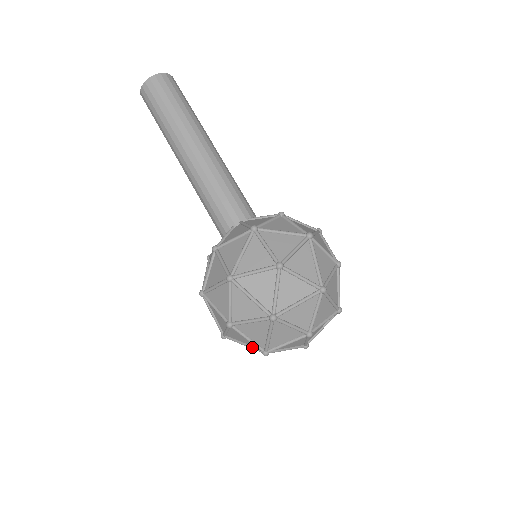
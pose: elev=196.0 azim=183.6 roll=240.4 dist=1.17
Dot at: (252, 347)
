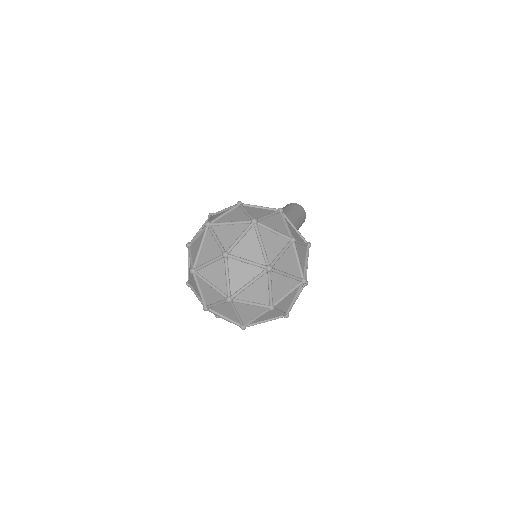
Dot at: occluded
